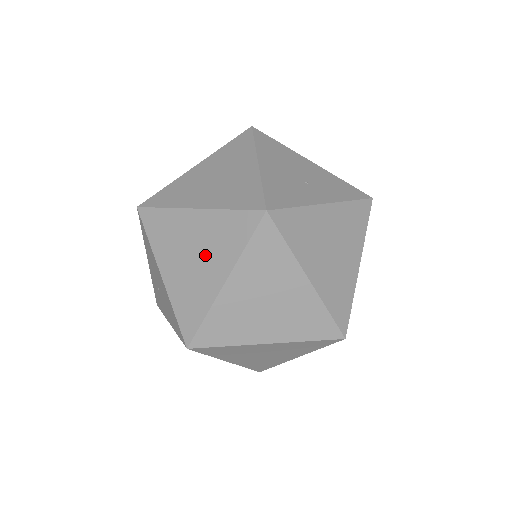
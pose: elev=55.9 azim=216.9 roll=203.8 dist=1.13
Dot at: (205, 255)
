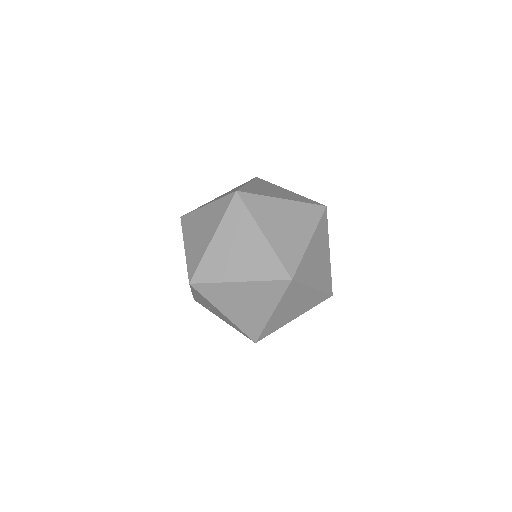
Dot at: (254, 303)
